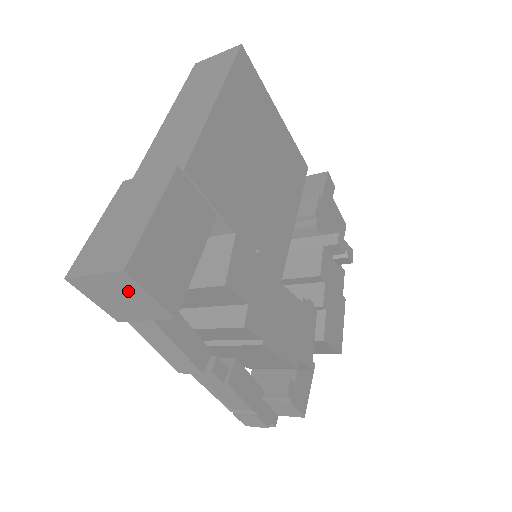
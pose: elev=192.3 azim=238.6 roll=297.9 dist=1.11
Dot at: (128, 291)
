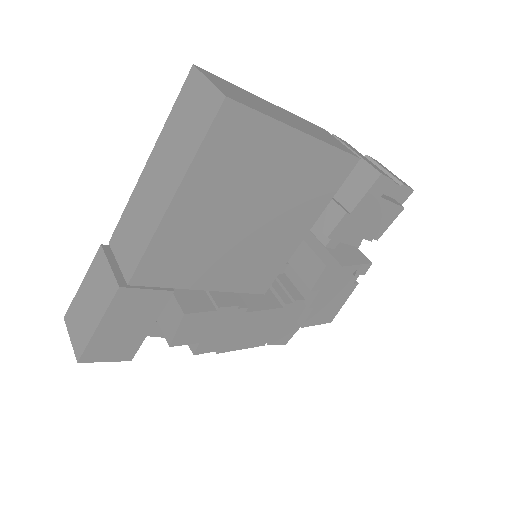
Dot at: occluded
